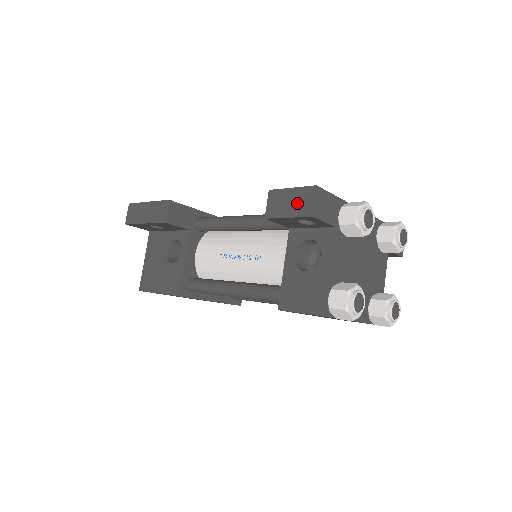
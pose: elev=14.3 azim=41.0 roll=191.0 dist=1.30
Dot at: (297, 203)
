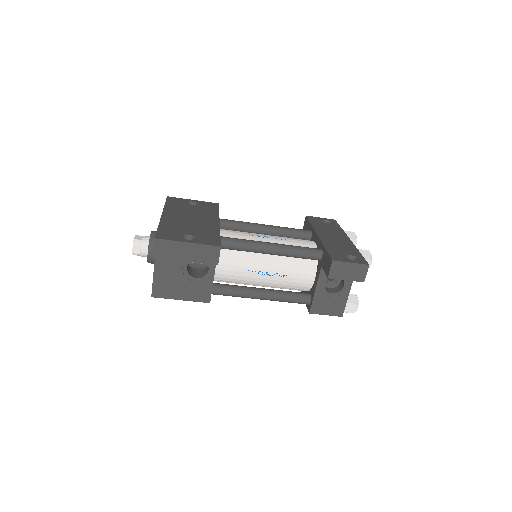
Dot at: (354, 273)
